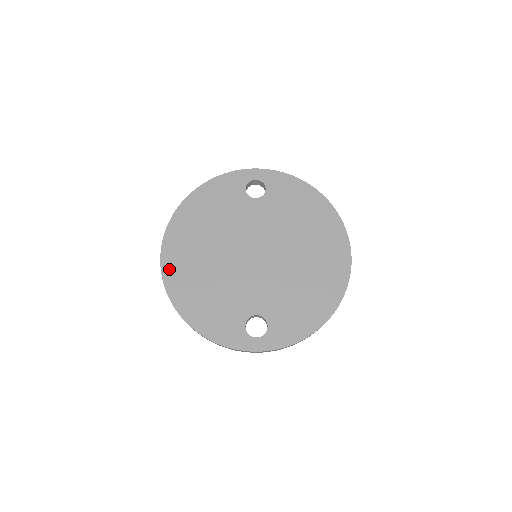
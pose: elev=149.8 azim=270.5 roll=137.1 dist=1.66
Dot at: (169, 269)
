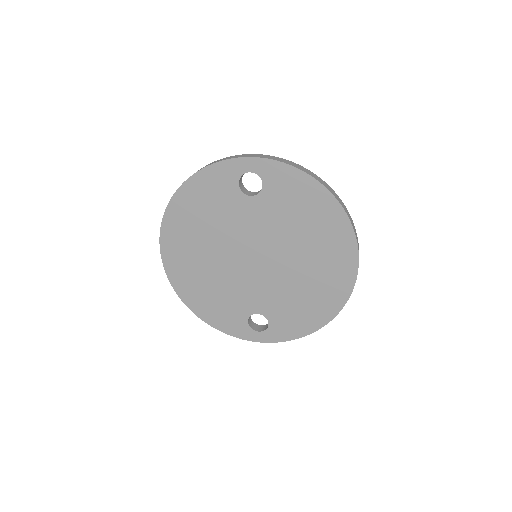
Dot at: (171, 268)
